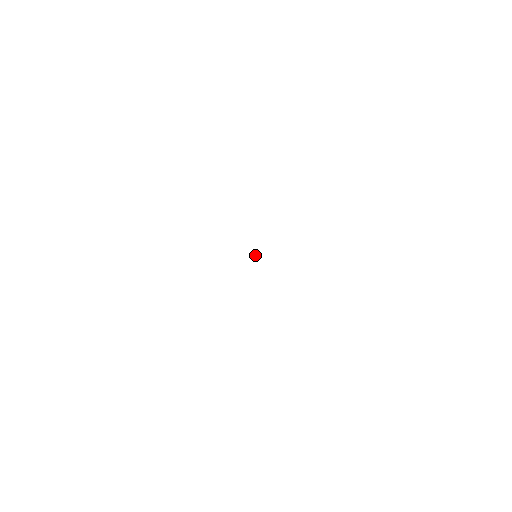
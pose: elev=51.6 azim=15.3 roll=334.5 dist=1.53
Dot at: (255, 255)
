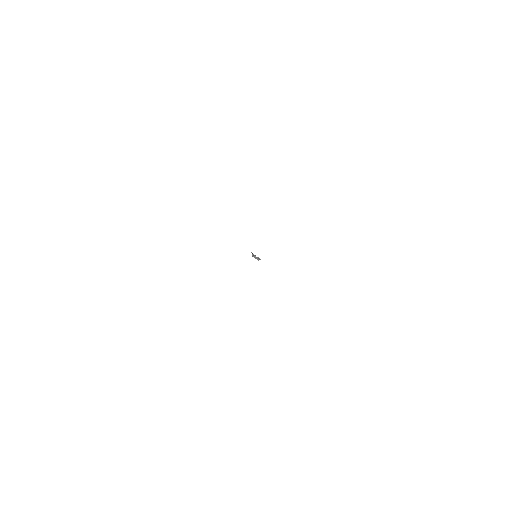
Dot at: (254, 256)
